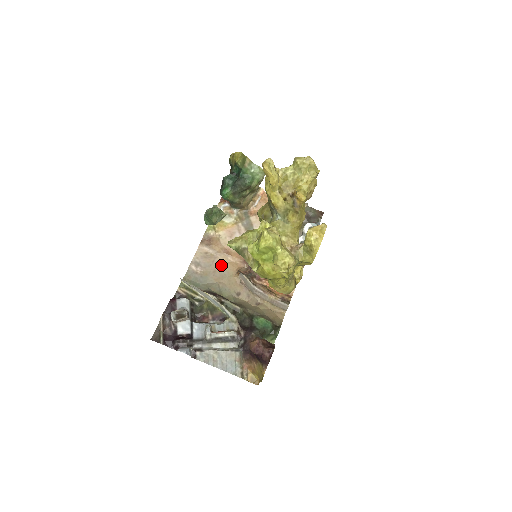
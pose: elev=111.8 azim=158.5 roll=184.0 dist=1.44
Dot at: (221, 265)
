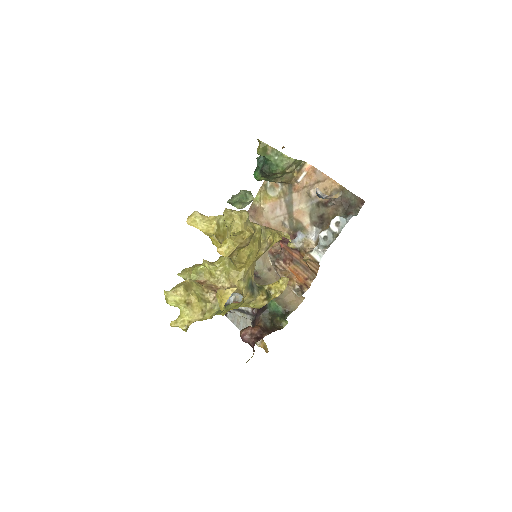
Dot at: occluded
